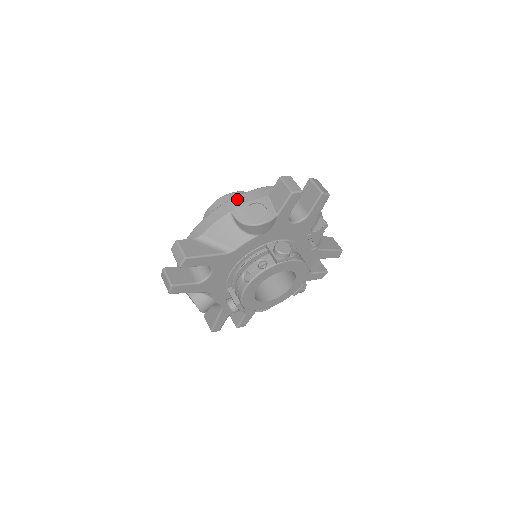
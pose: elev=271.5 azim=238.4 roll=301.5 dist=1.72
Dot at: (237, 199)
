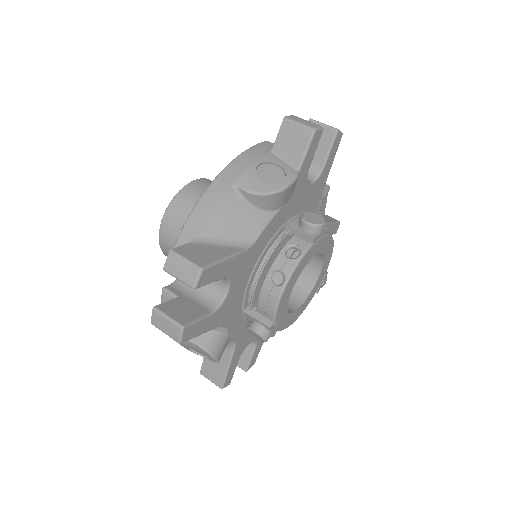
Dot at: (233, 166)
